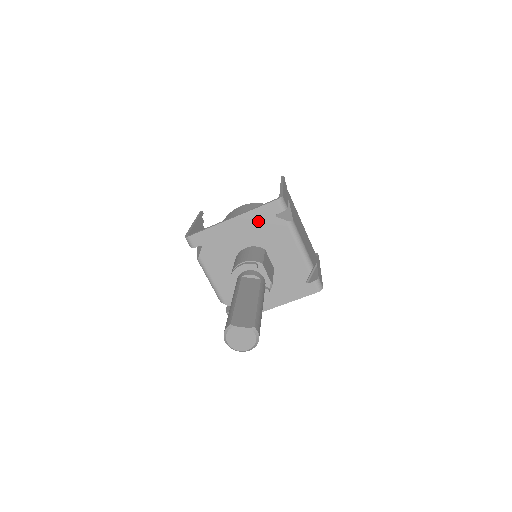
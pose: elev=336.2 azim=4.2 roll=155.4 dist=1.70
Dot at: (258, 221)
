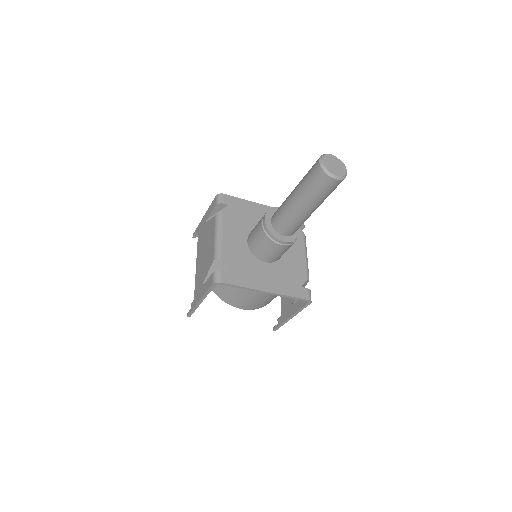
Dot at: occluded
